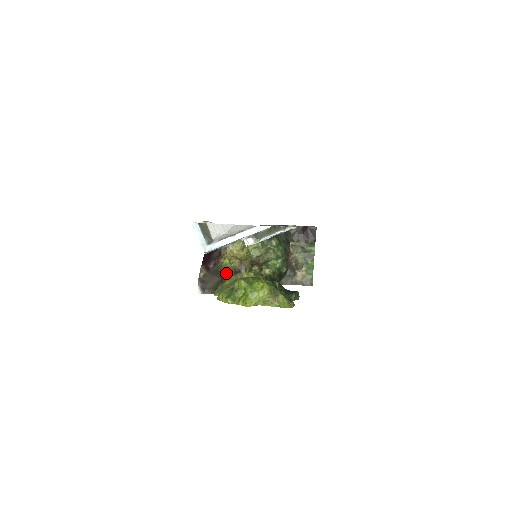
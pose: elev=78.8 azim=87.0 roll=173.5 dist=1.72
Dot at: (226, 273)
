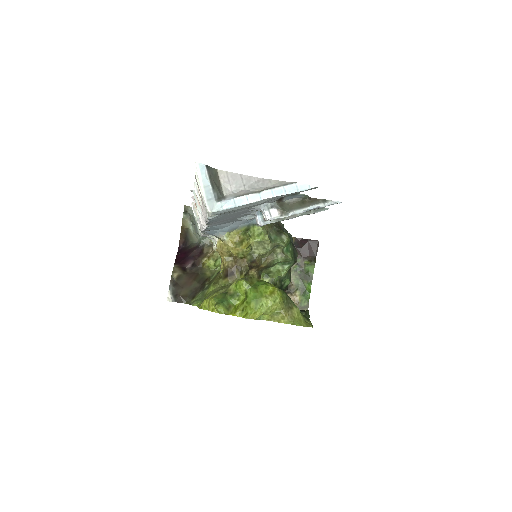
Dot at: (208, 278)
